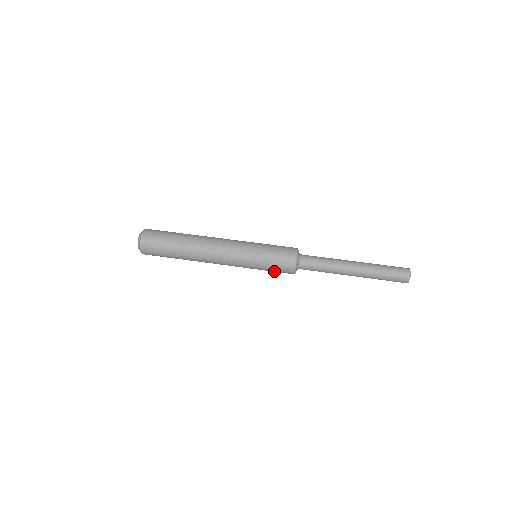
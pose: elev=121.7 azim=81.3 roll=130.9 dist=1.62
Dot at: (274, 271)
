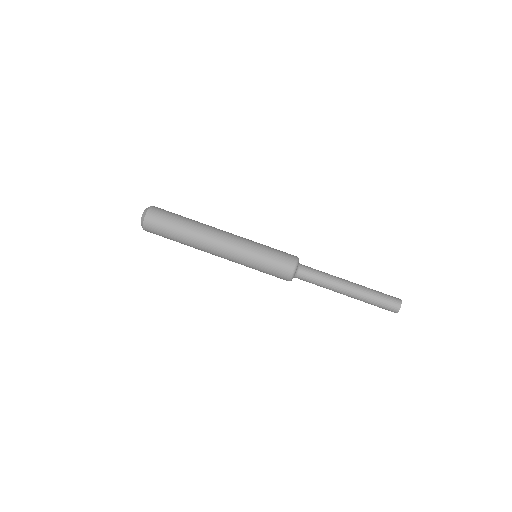
Dot at: occluded
